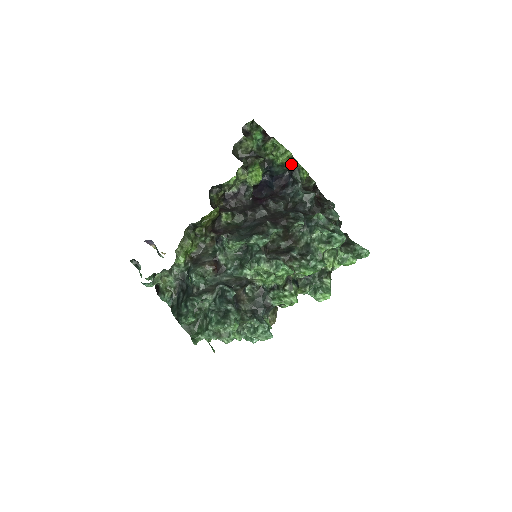
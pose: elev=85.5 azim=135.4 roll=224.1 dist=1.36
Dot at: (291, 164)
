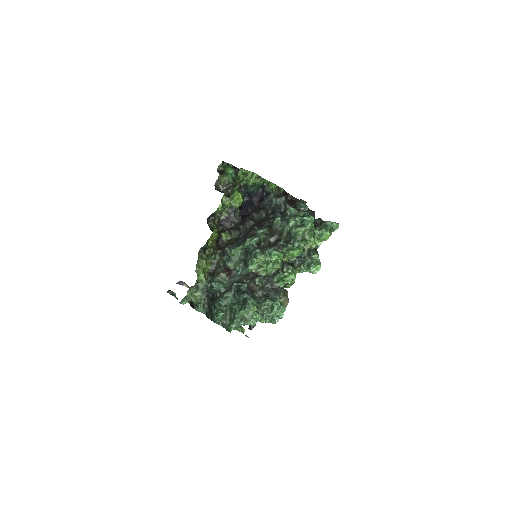
Dot at: (260, 182)
